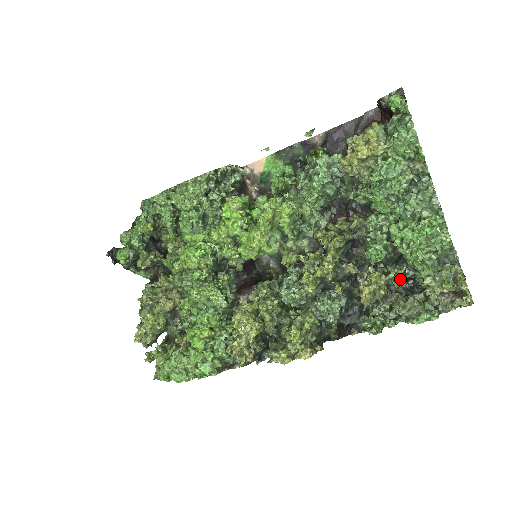
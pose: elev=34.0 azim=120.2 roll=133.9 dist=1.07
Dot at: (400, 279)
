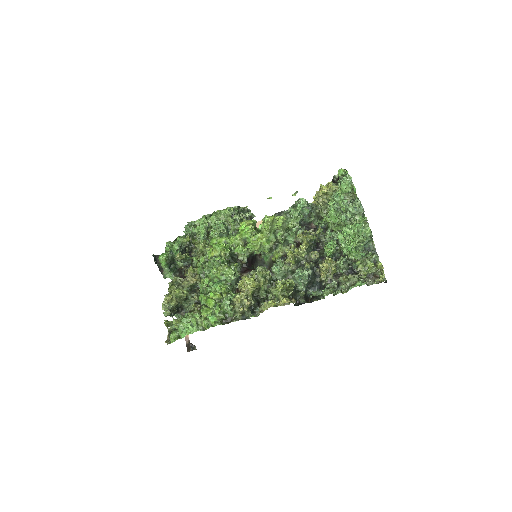
Dot at: (344, 264)
